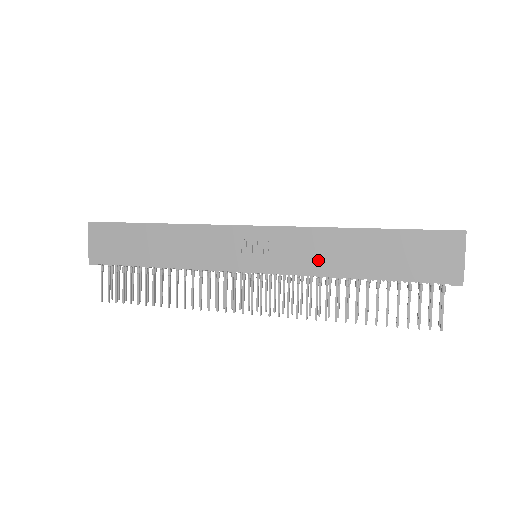
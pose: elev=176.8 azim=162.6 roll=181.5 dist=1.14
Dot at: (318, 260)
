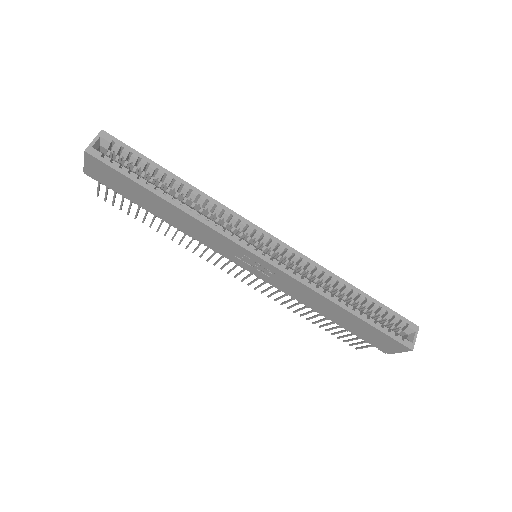
Dot at: (302, 298)
